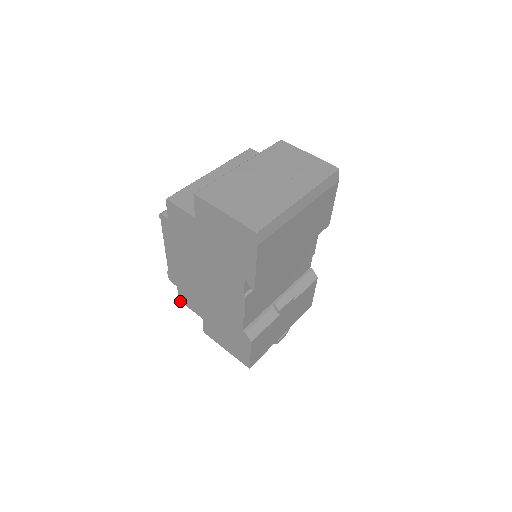
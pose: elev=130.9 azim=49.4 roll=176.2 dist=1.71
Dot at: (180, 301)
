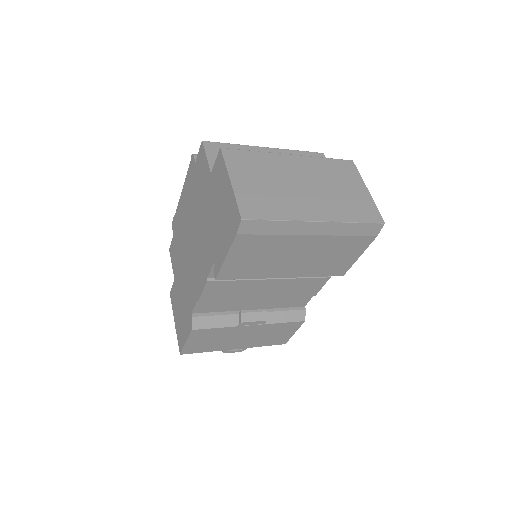
Dot at: (169, 251)
